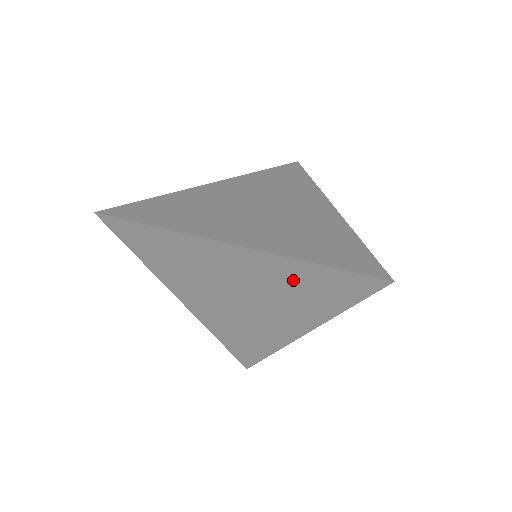
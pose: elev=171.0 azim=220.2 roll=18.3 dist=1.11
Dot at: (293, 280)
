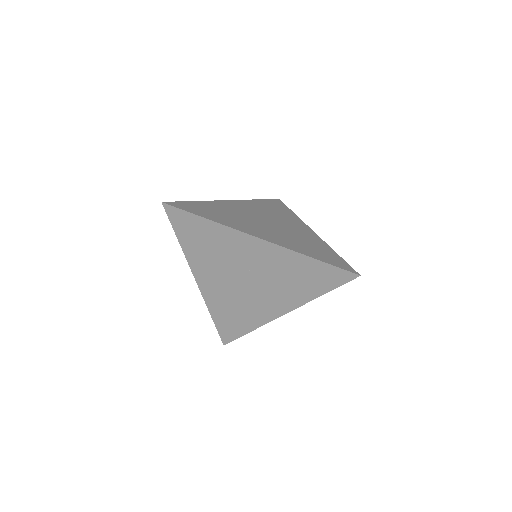
Dot at: (294, 269)
